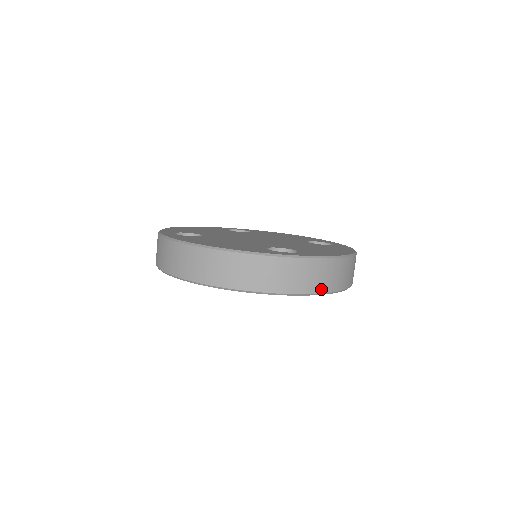
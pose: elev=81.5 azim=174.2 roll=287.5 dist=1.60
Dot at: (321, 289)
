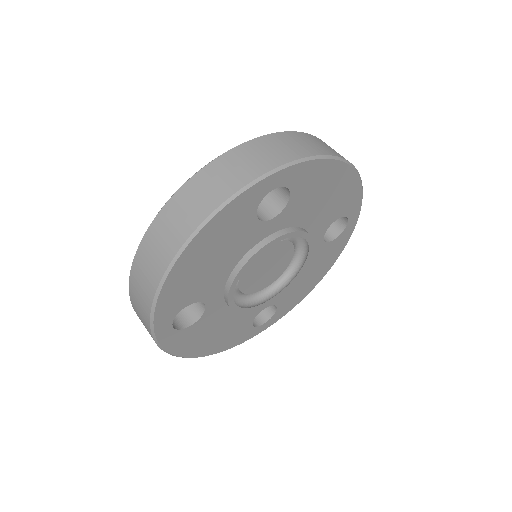
Dot at: (307, 153)
